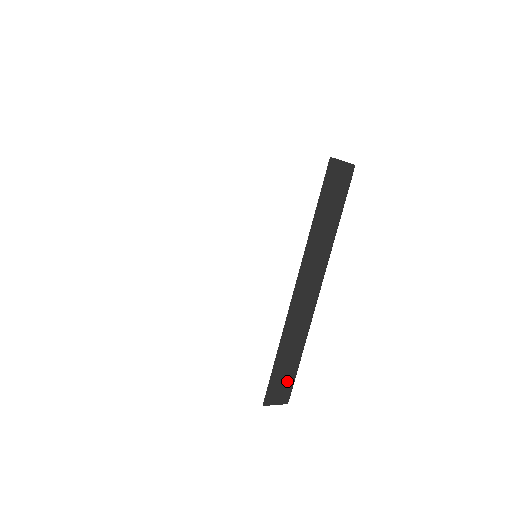
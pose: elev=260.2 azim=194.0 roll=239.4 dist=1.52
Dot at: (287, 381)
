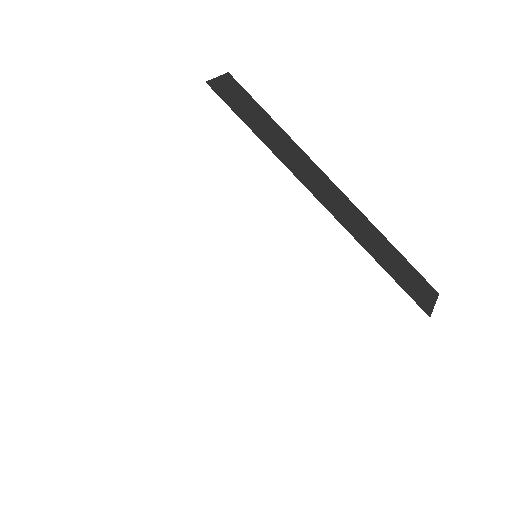
Dot at: (414, 277)
